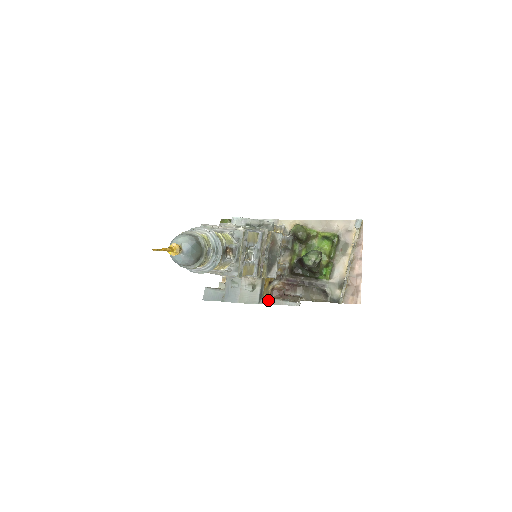
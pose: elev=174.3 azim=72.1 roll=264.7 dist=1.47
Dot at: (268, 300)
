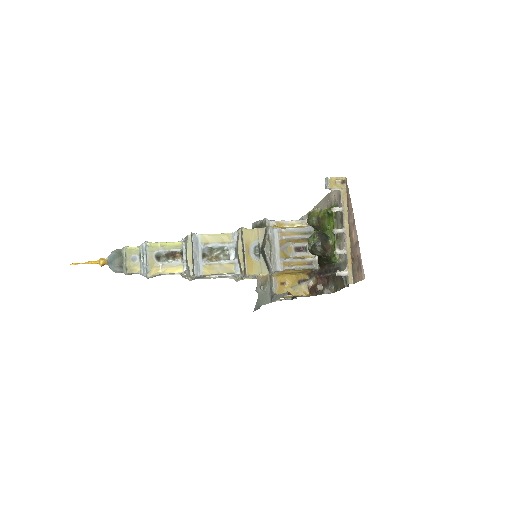
Dot at: (275, 297)
